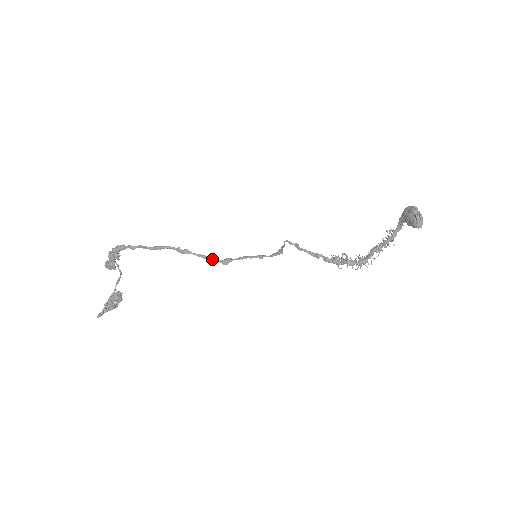
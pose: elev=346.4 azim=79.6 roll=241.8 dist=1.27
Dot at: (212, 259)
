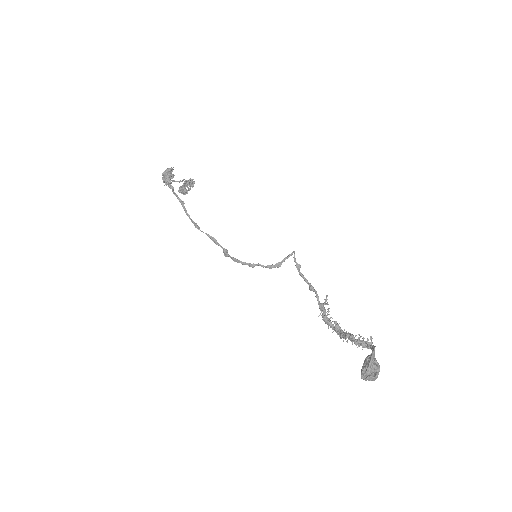
Dot at: (216, 244)
